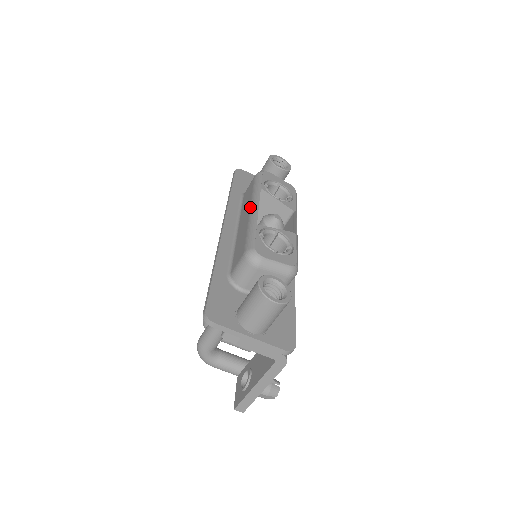
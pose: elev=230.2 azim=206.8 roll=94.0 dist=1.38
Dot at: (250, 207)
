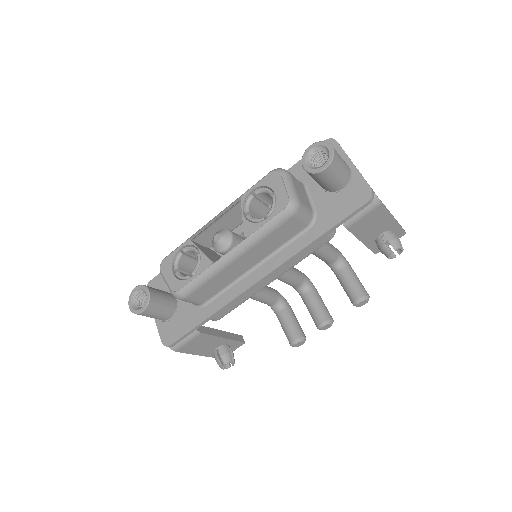
Dot at: occluded
